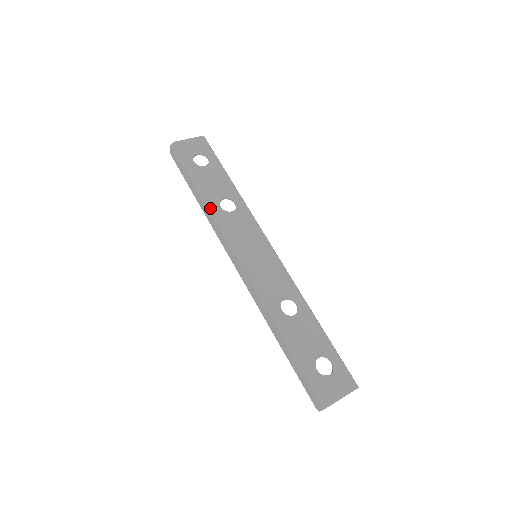
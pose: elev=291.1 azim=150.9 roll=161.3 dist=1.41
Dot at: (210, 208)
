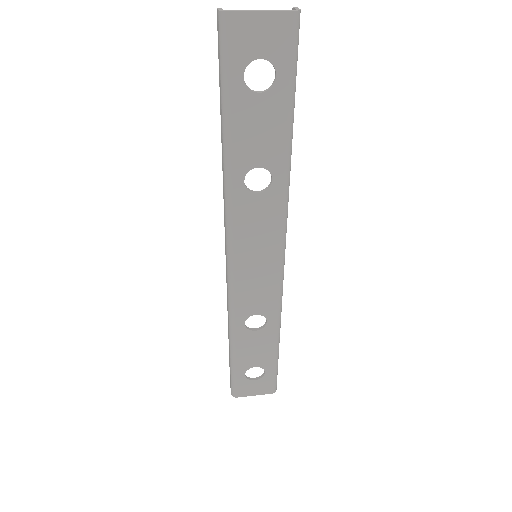
Dot at: (227, 177)
